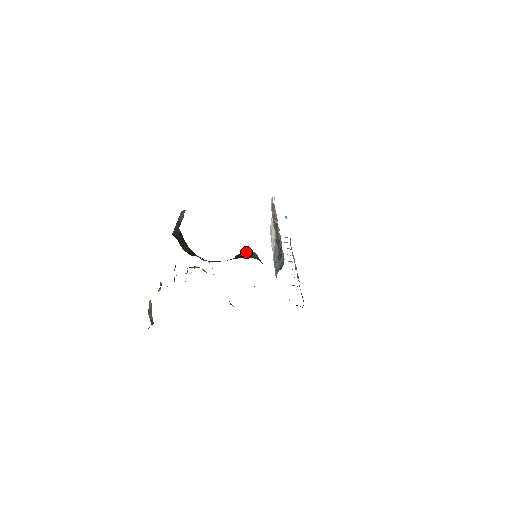
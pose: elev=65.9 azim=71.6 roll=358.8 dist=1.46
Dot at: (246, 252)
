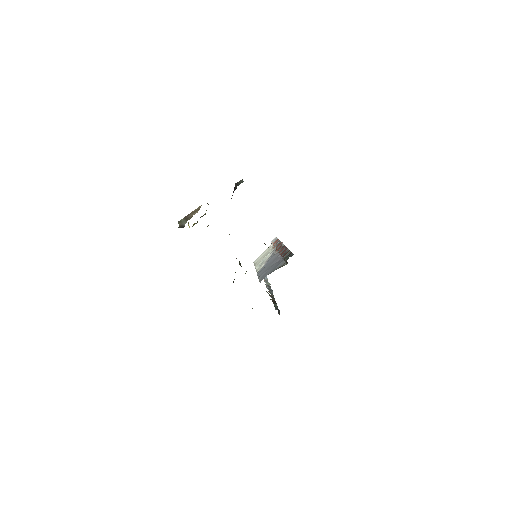
Dot at: occluded
